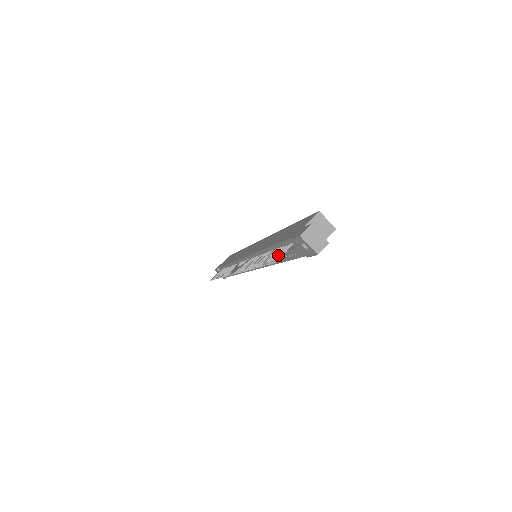
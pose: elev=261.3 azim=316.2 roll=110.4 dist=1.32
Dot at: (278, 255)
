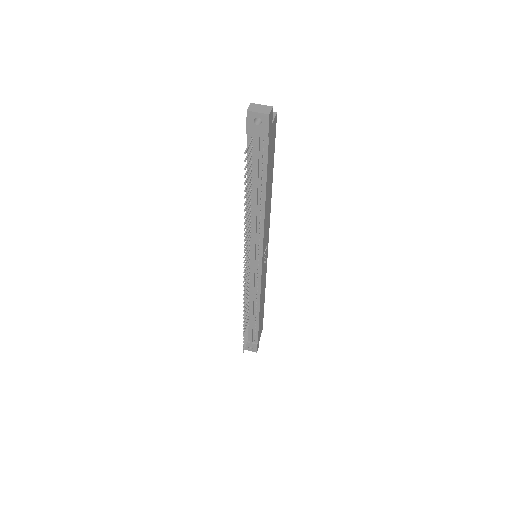
Dot at: occluded
